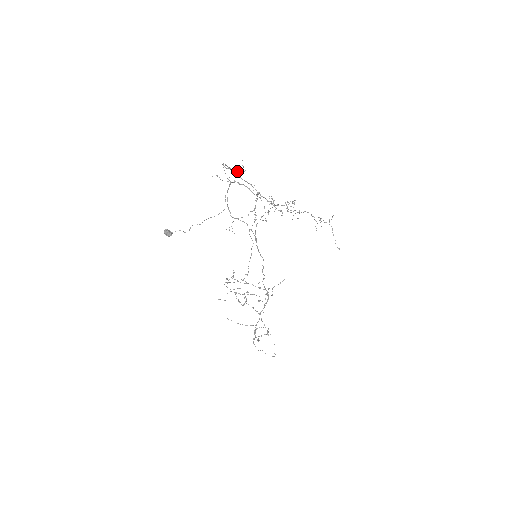
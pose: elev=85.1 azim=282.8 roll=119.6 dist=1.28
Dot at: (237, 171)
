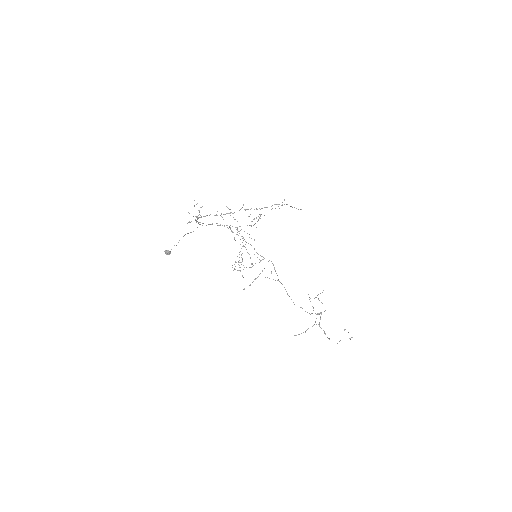
Dot at: (199, 211)
